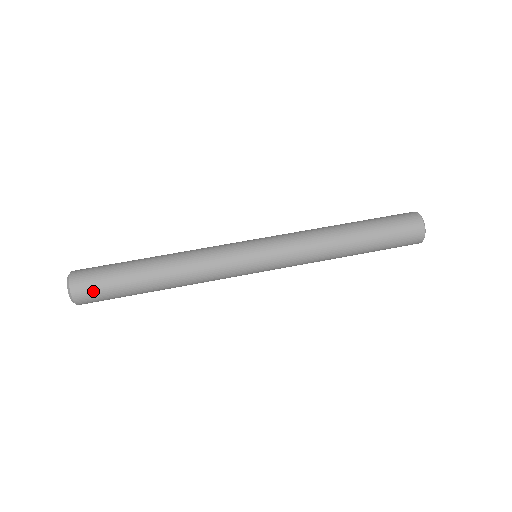
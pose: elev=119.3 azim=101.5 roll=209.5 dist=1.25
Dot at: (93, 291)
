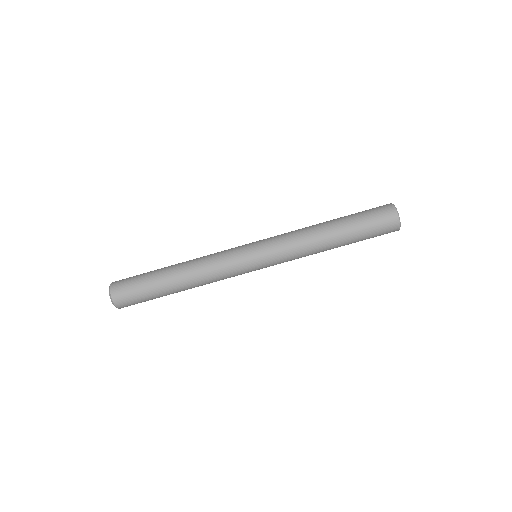
Dot at: (128, 295)
